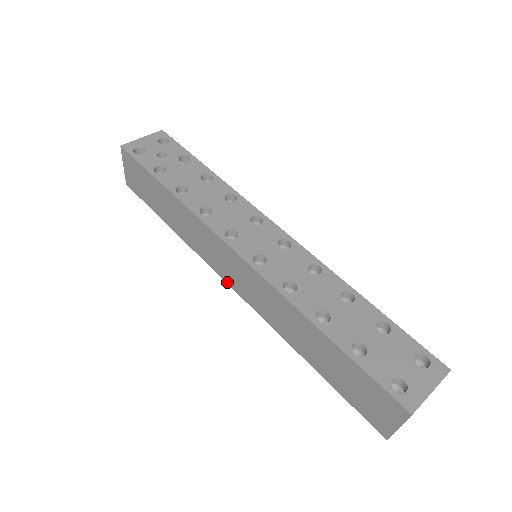
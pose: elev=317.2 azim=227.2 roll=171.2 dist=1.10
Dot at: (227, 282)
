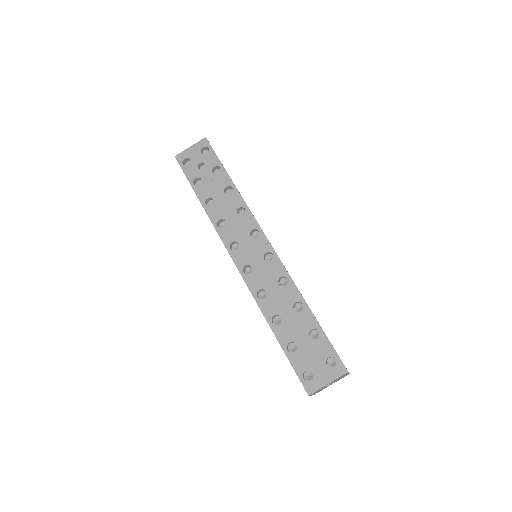
Dot at: occluded
